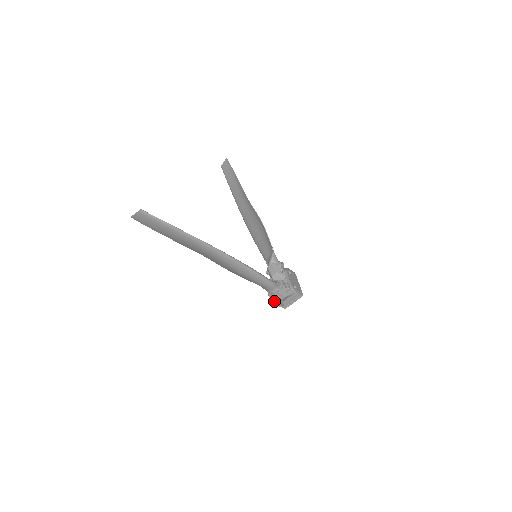
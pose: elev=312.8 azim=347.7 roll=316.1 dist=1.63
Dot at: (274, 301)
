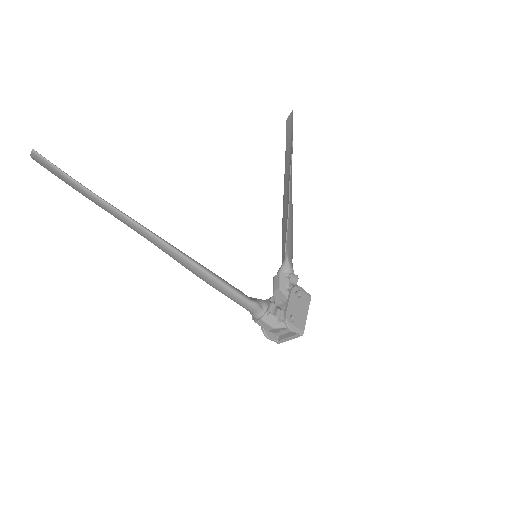
Dot at: (262, 328)
